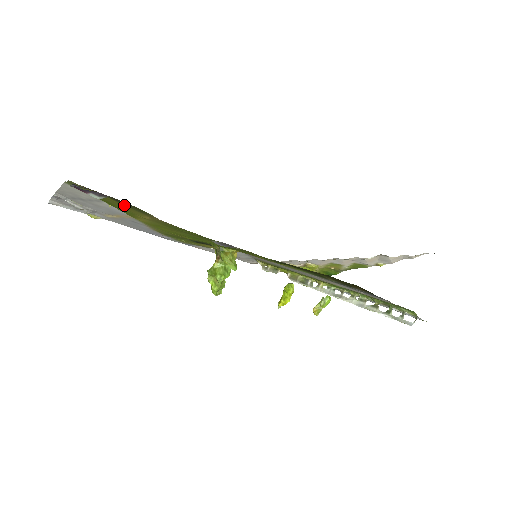
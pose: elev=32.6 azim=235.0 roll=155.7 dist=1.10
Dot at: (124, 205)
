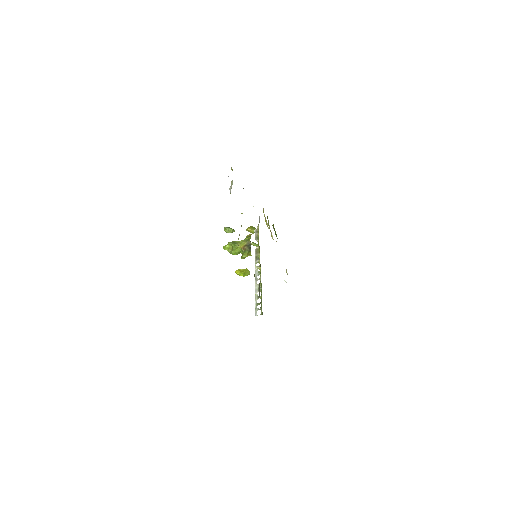
Dot at: occluded
